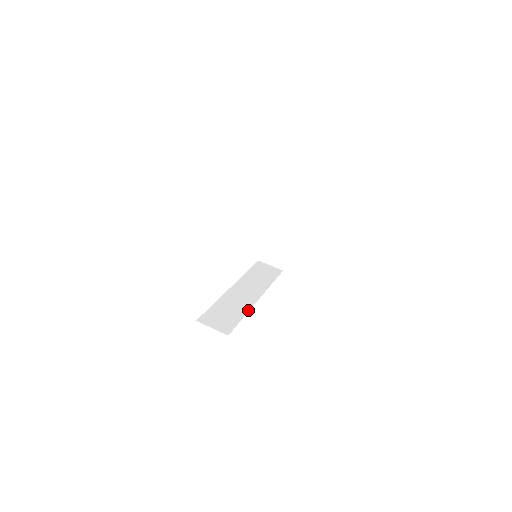
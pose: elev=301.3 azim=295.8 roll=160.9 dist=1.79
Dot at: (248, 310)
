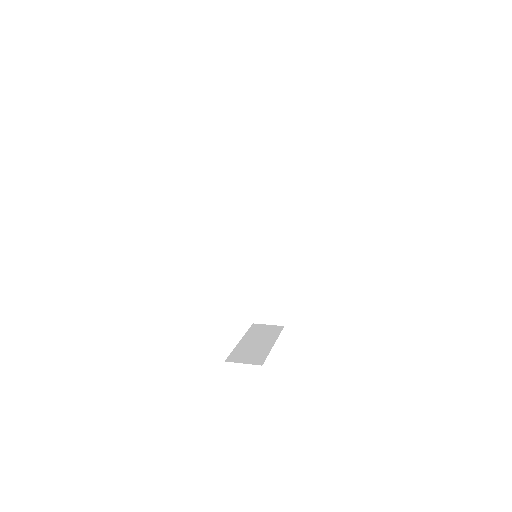
Dot at: occluded
